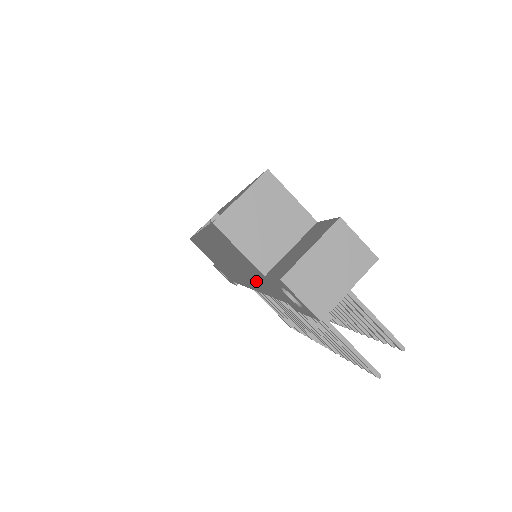
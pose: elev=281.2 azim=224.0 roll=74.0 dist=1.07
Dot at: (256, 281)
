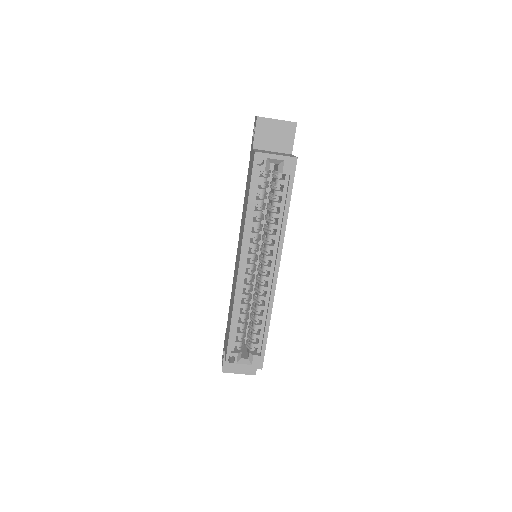
Dot at: occluded
